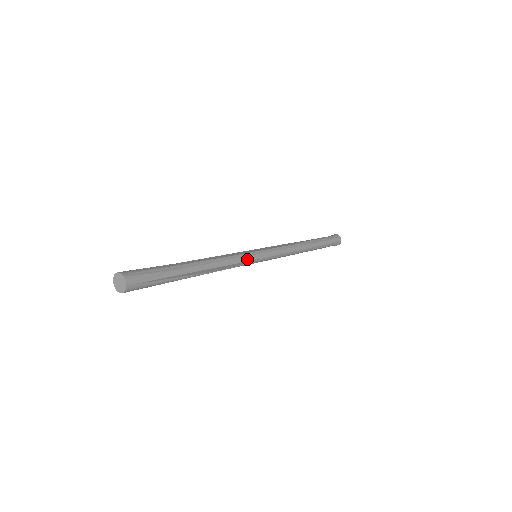
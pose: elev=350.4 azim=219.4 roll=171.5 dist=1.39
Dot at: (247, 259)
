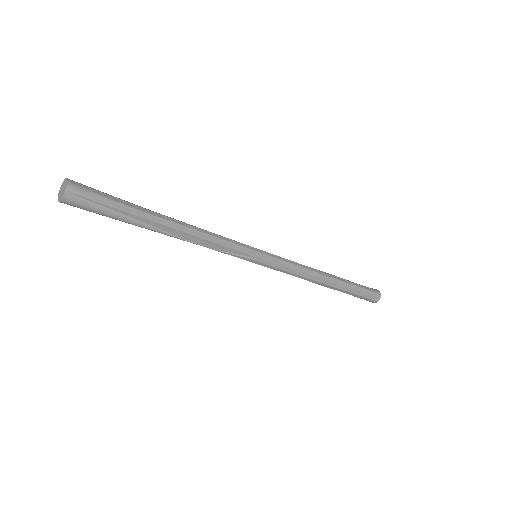
Dot at: (240, 249)
